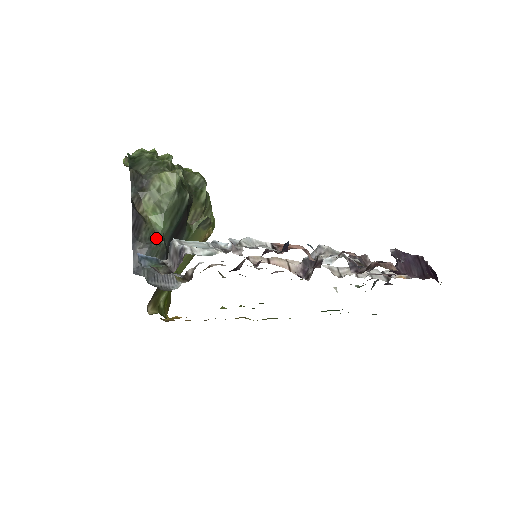
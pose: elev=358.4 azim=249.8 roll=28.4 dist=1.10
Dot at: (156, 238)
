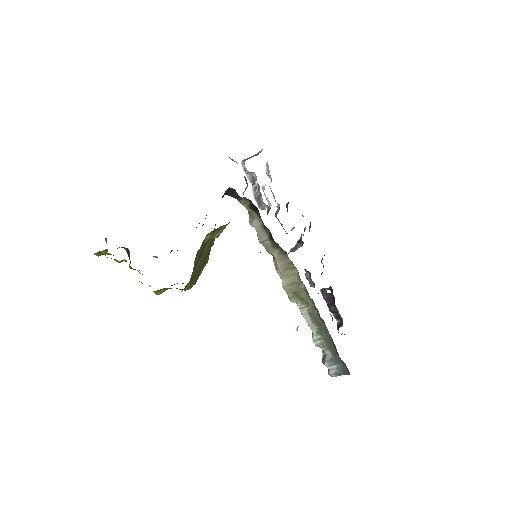
Dot at: occluded
